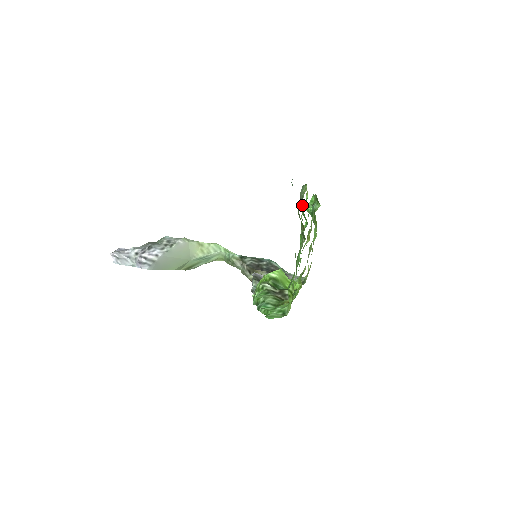
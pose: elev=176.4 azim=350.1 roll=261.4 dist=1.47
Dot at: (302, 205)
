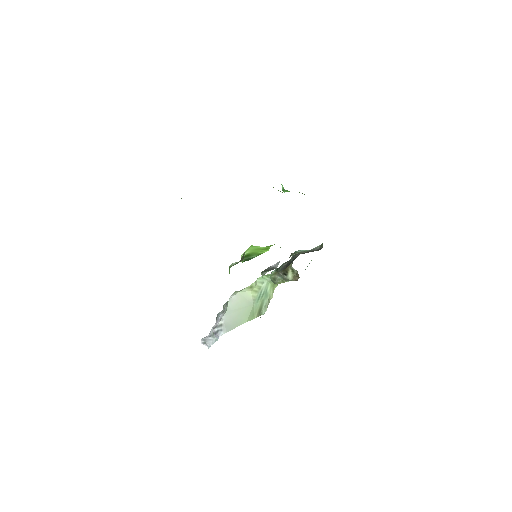
Dot at: occluded
